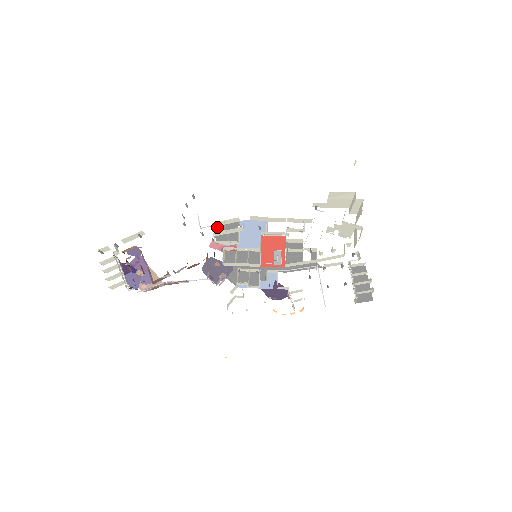
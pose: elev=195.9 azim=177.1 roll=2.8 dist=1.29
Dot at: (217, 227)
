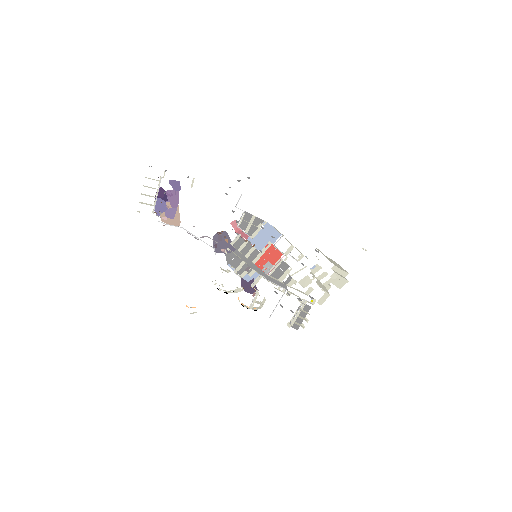
Dot at: (246, 212)
